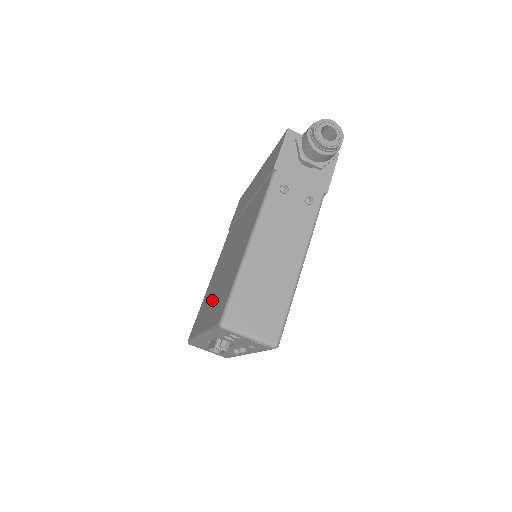
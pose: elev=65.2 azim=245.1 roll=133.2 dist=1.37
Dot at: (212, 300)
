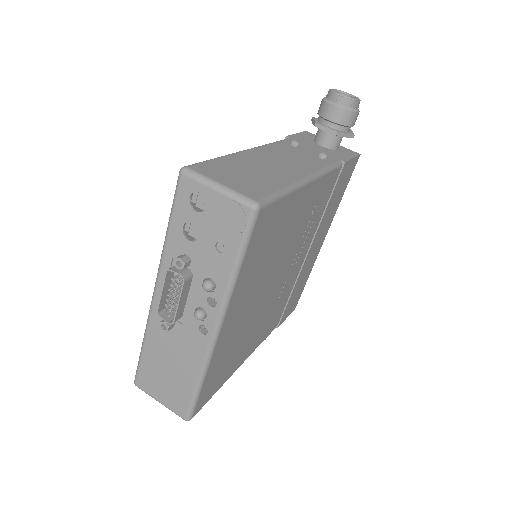
Dot at: occluded
